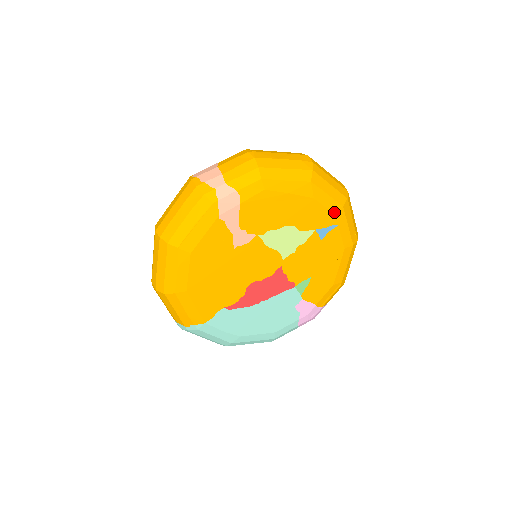
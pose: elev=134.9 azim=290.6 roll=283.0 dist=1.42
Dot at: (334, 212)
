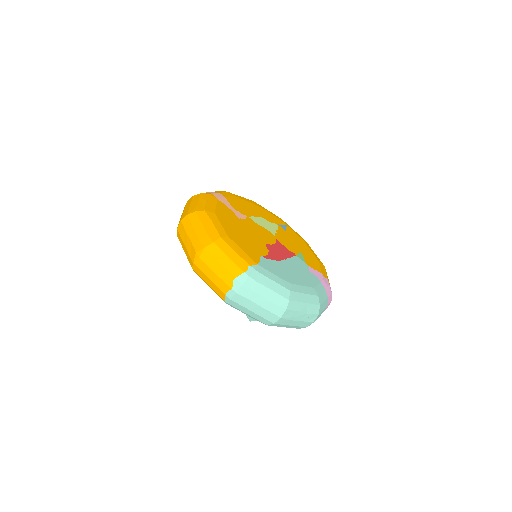
Dot at: (279, 219)
